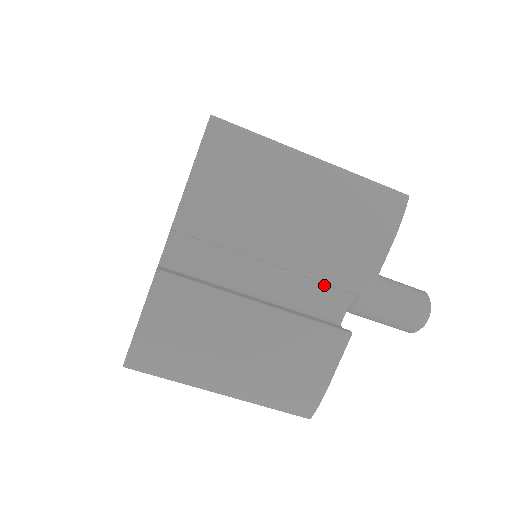
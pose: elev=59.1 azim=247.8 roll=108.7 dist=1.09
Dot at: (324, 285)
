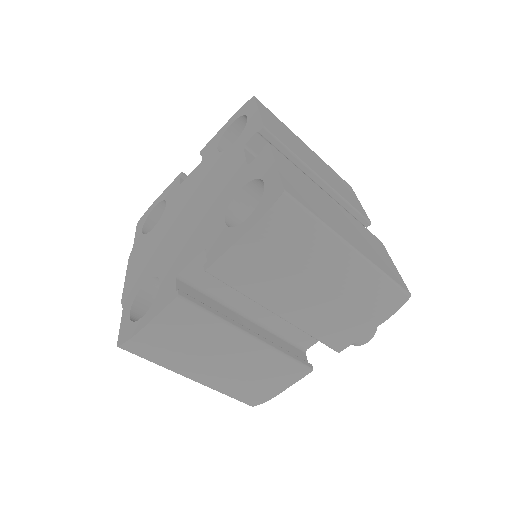
Dot at: occluded
